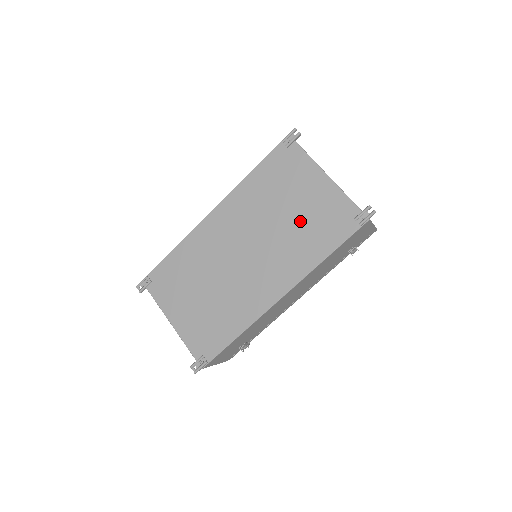
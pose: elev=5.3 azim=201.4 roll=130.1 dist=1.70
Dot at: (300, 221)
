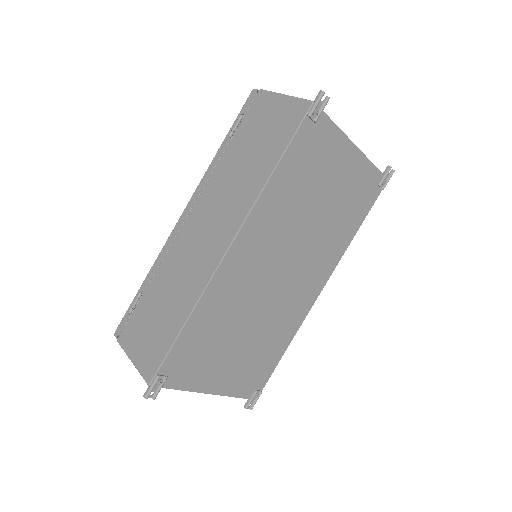
Dot at: (333, 209)
